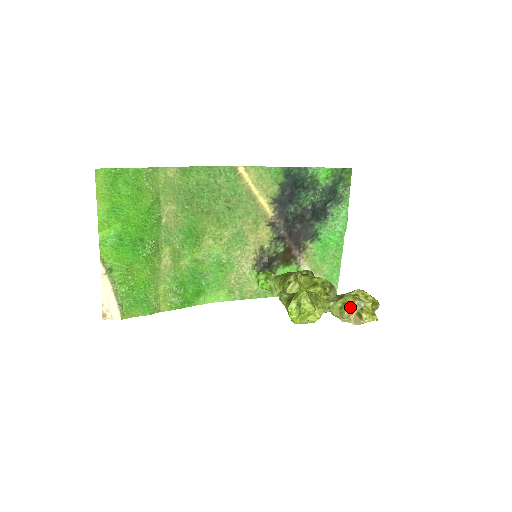
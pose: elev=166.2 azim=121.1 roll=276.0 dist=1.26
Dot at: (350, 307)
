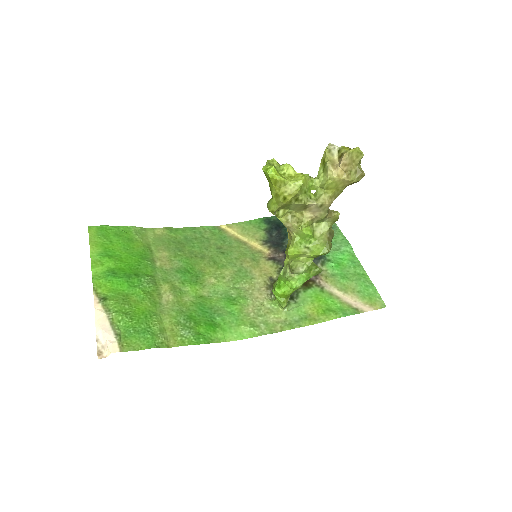
Dot at: (326, 155)
